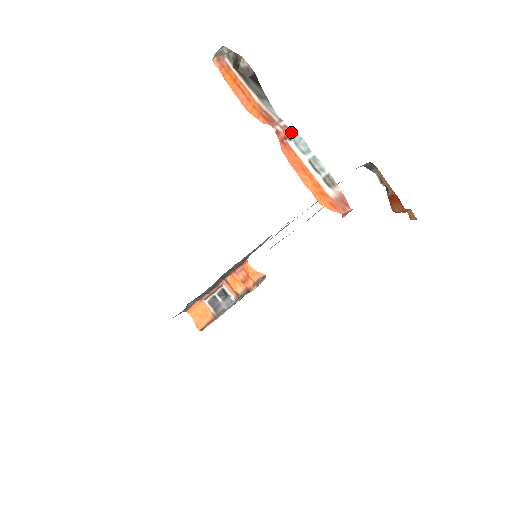
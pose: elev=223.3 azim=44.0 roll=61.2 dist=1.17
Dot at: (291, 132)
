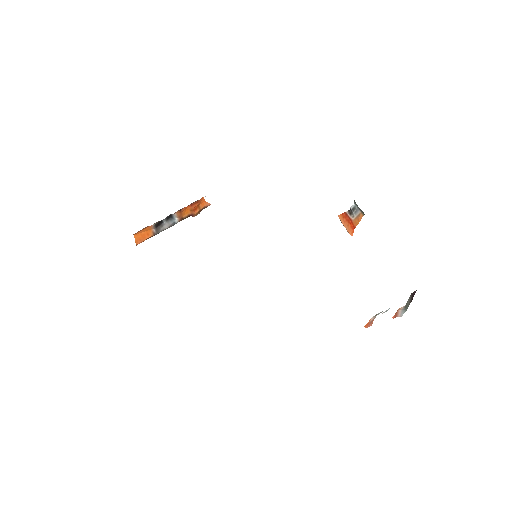
Dot at: occluded
